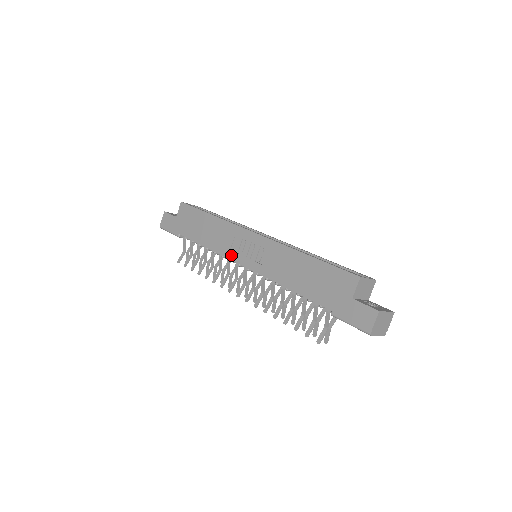
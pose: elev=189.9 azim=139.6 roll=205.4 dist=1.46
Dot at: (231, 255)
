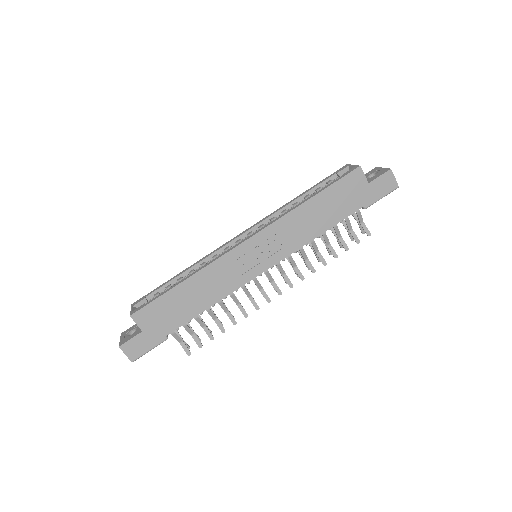
Dot at: (246, 278)
